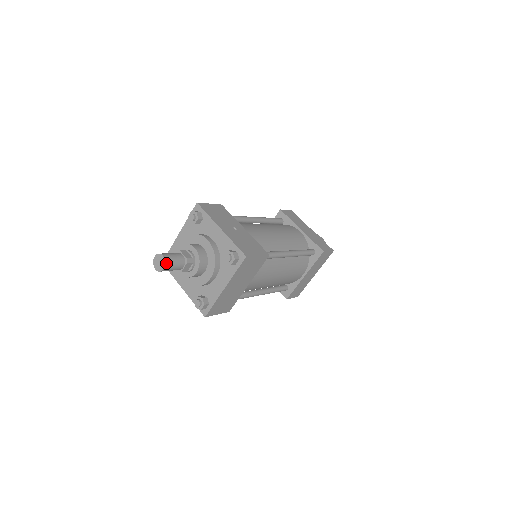
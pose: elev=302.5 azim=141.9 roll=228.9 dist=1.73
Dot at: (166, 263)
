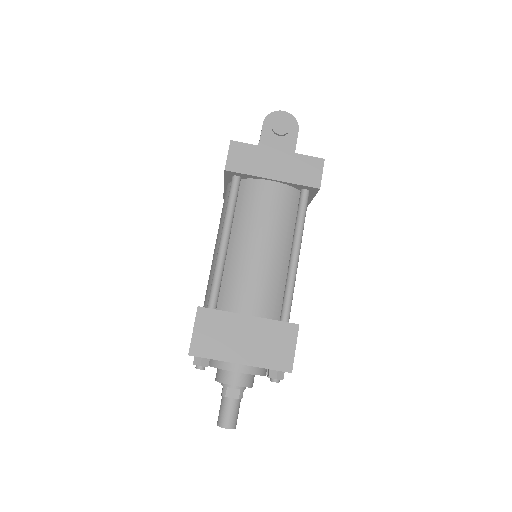
Dot at: (234, 428)
